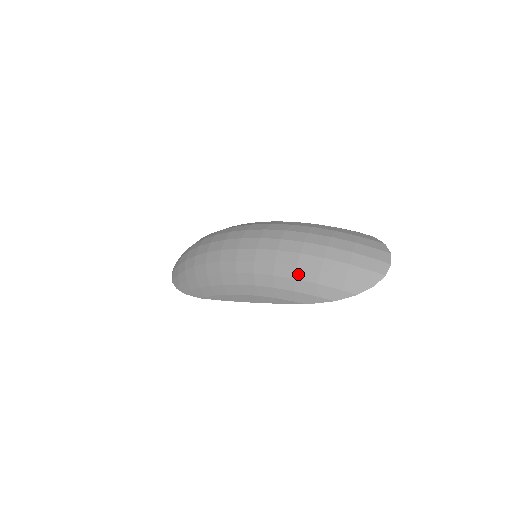
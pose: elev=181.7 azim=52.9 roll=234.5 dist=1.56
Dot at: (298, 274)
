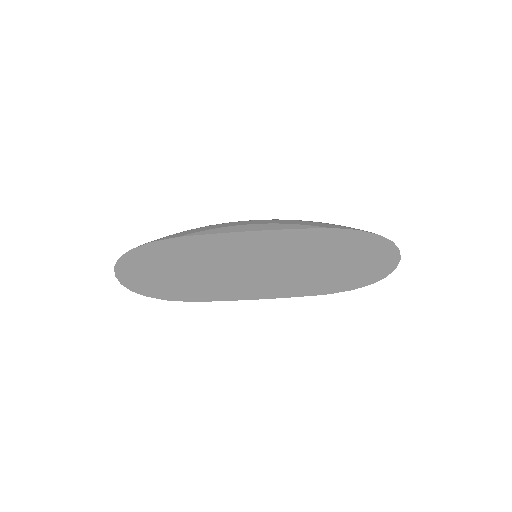
Dot at: occluded
